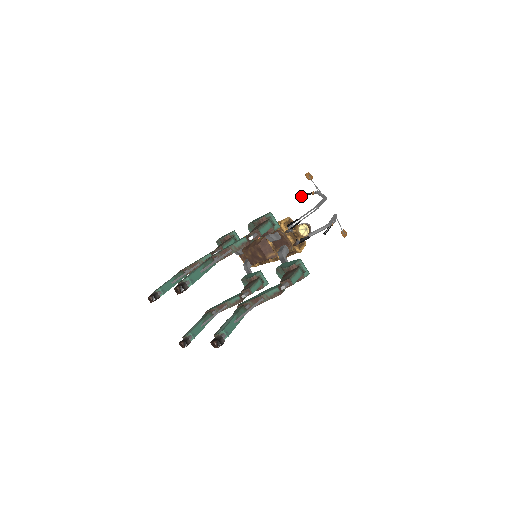
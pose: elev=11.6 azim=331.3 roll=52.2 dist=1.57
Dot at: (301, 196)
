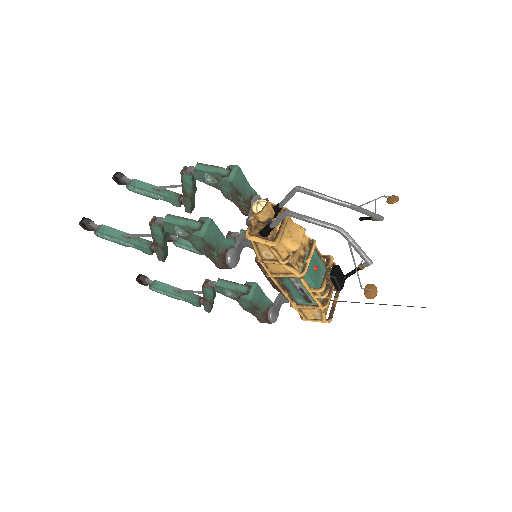
Dot at: (360, 219)
